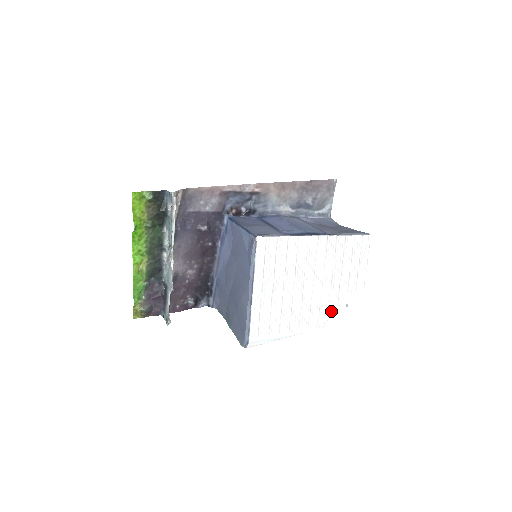
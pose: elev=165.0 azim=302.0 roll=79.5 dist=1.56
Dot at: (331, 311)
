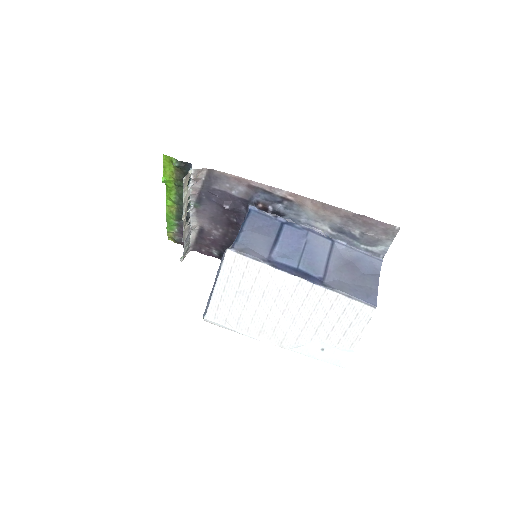
Dot at: (300, 343)
